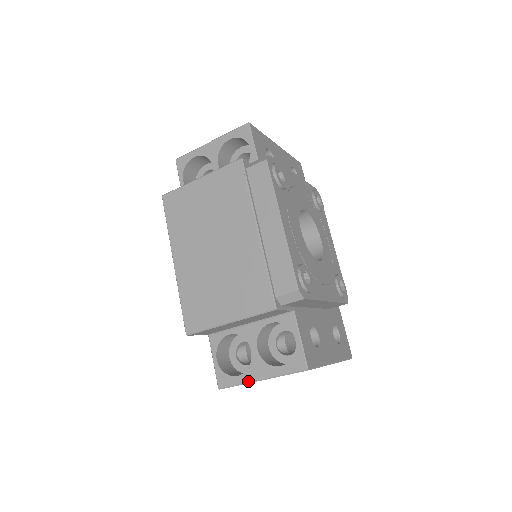
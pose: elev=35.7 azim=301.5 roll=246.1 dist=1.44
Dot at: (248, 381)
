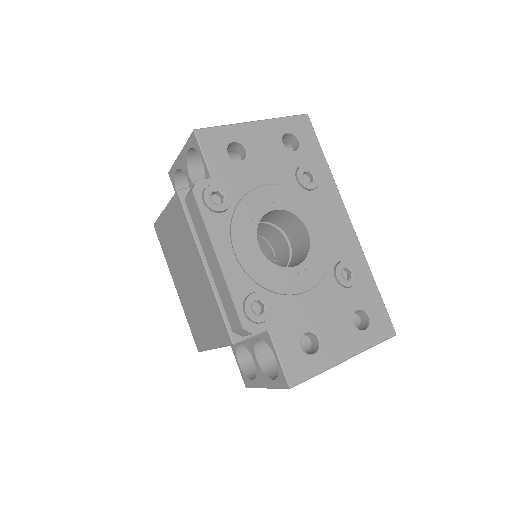
Dot at: (259, 387)
